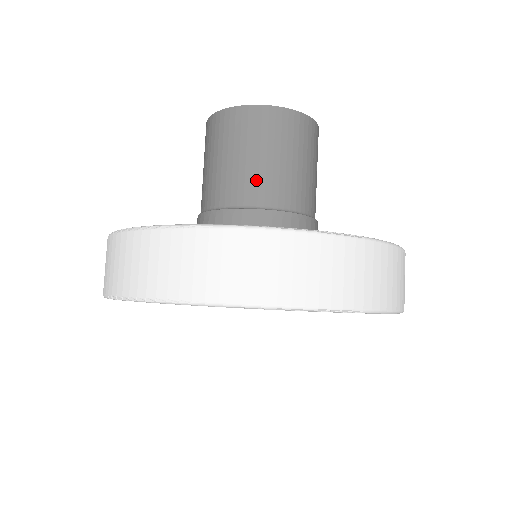
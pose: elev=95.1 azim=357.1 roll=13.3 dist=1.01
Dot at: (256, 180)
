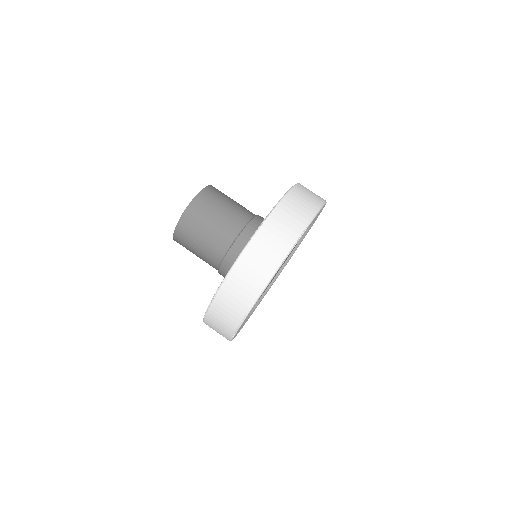
Dot at: (219, 235)
